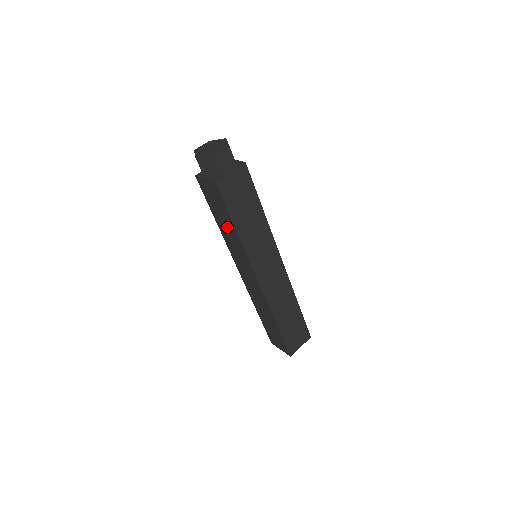
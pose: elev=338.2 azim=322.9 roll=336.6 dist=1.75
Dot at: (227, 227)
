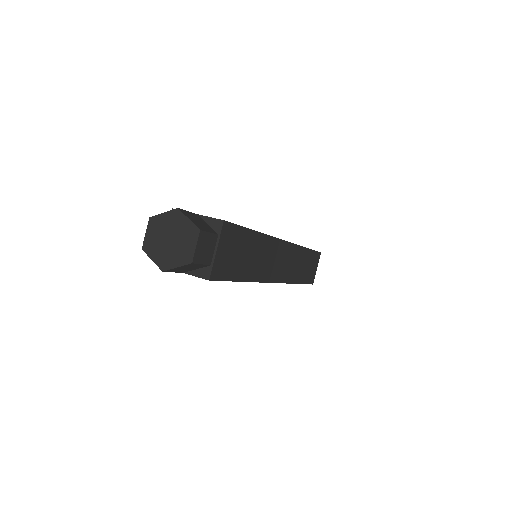
Dot at: occluded
